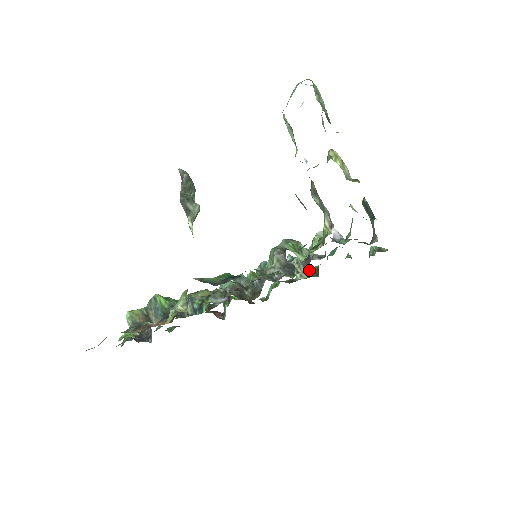
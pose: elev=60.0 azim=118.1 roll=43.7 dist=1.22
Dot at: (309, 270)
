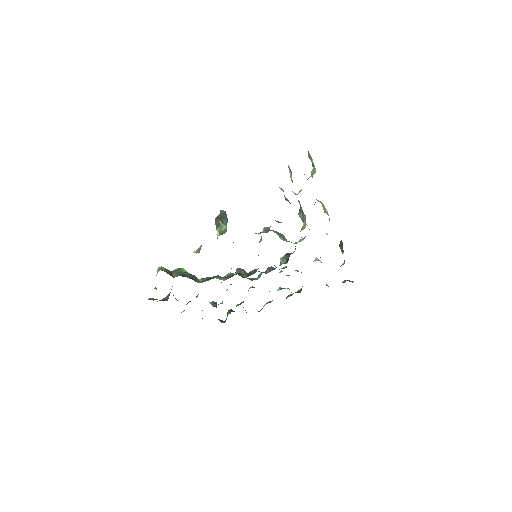
Dot at: (288, 258)
